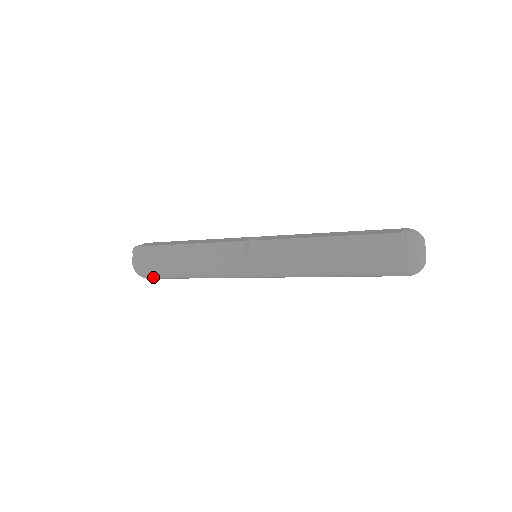
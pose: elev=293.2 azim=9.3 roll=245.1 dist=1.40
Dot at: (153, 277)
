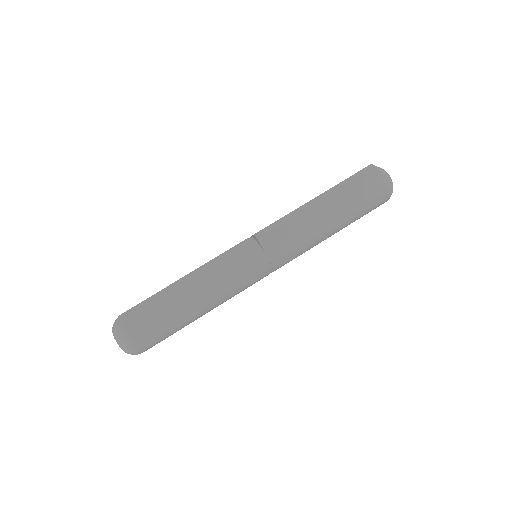
Dot at: (152, 343)
